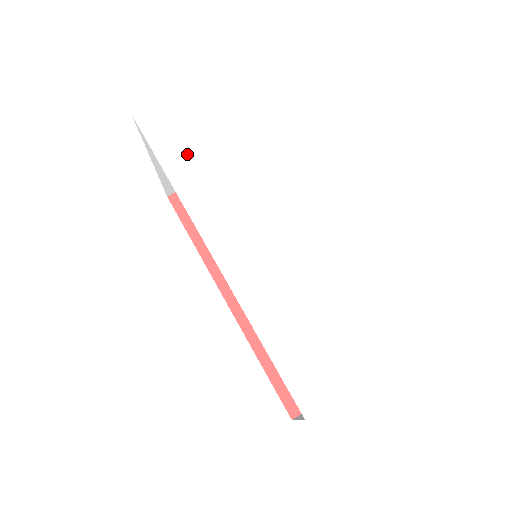
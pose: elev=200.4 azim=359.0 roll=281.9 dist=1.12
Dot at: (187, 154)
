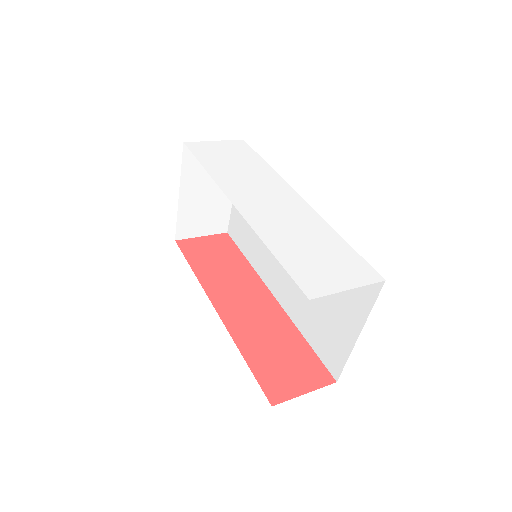
Dot at: (221, 165)
